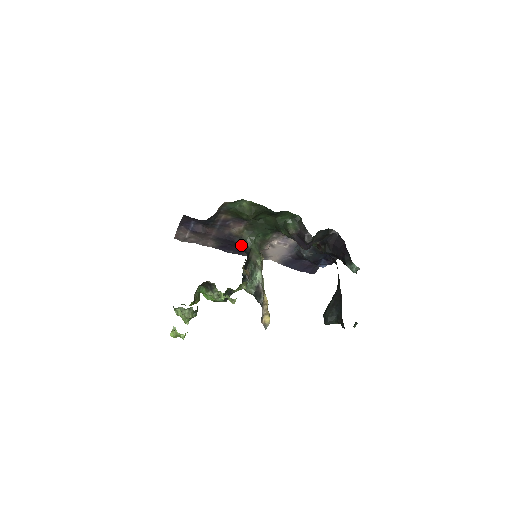
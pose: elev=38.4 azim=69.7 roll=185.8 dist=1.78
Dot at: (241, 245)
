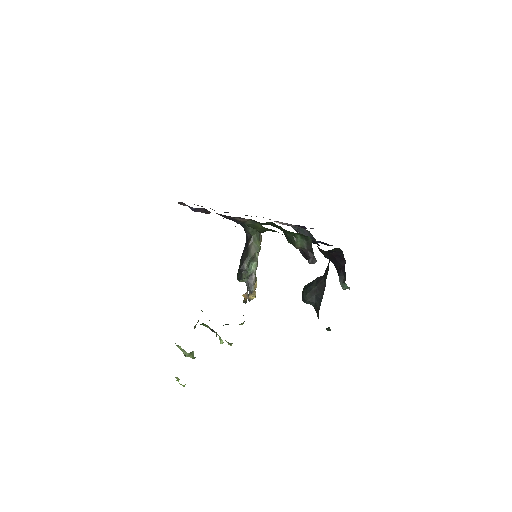
Dot at: (242, 226)
